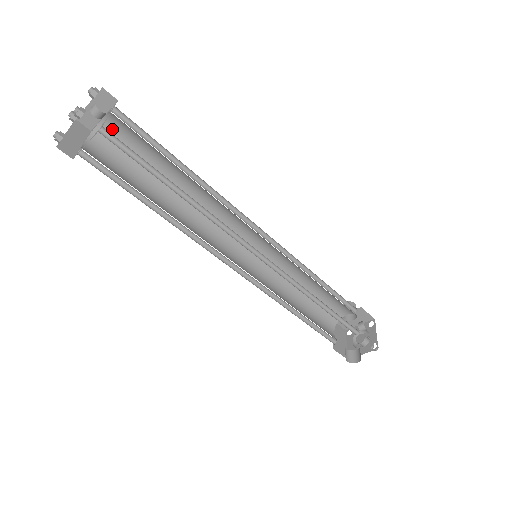
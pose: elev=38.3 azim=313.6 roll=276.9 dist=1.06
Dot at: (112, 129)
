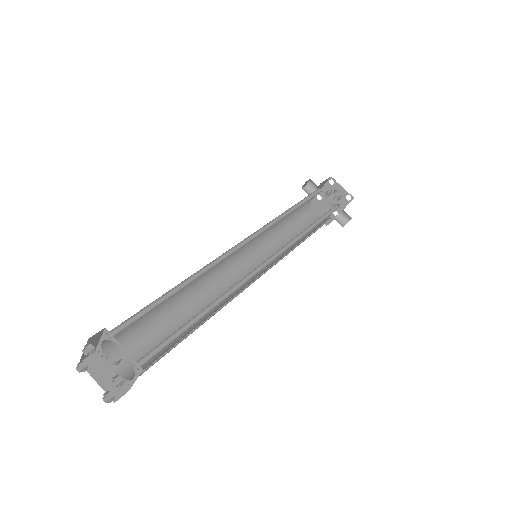
Dot at: occluded
